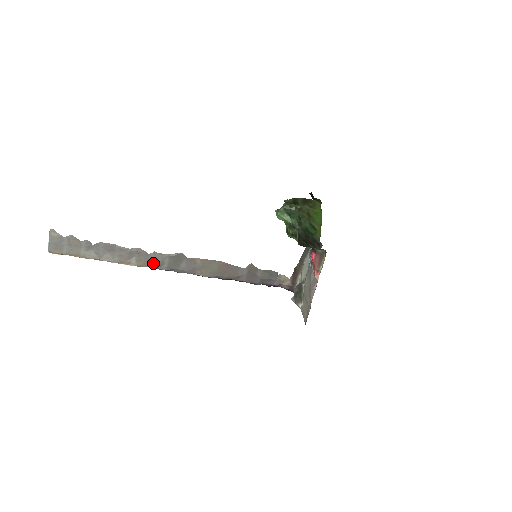
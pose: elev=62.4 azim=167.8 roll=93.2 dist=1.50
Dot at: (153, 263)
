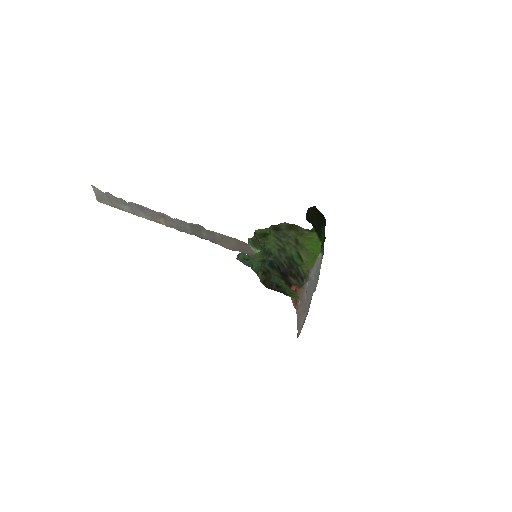
Dot at: (178, 227)
